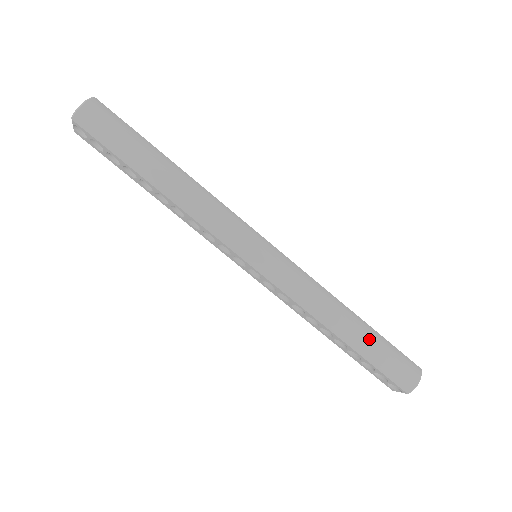
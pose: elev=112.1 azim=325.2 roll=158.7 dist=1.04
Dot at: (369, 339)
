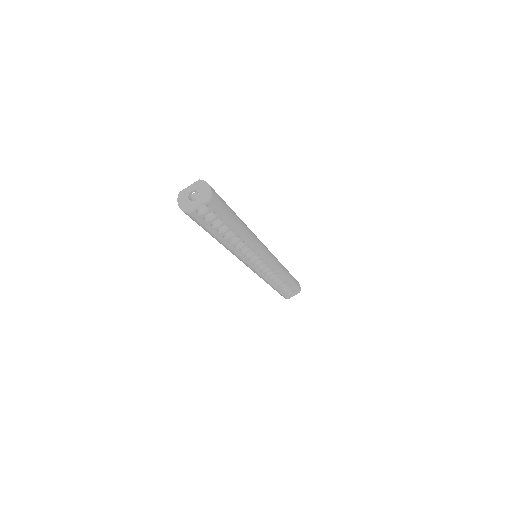
Dot at: occluded
